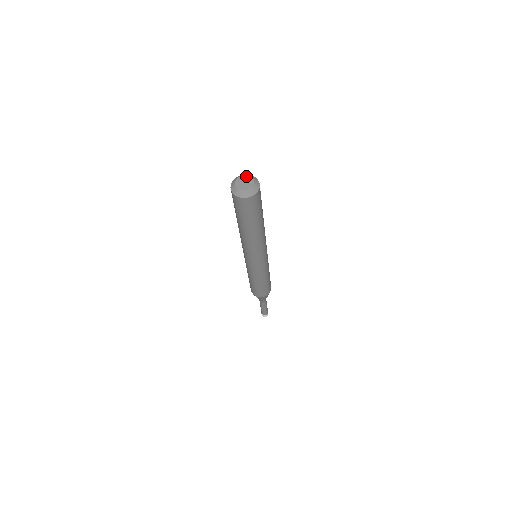
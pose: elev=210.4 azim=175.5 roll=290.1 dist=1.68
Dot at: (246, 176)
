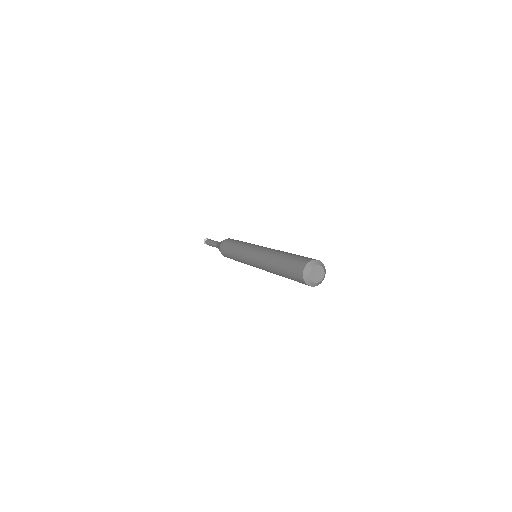
Dot at: (313, 269)
